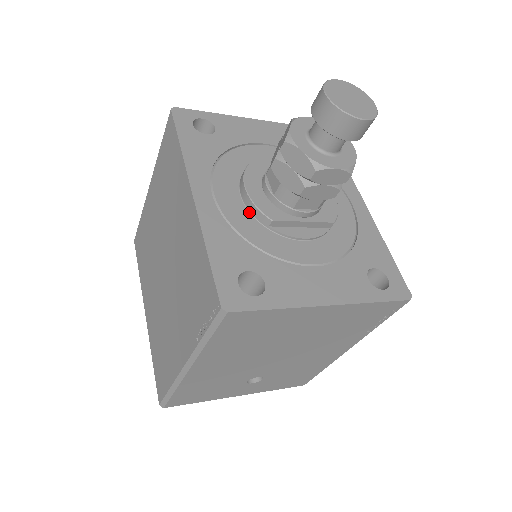
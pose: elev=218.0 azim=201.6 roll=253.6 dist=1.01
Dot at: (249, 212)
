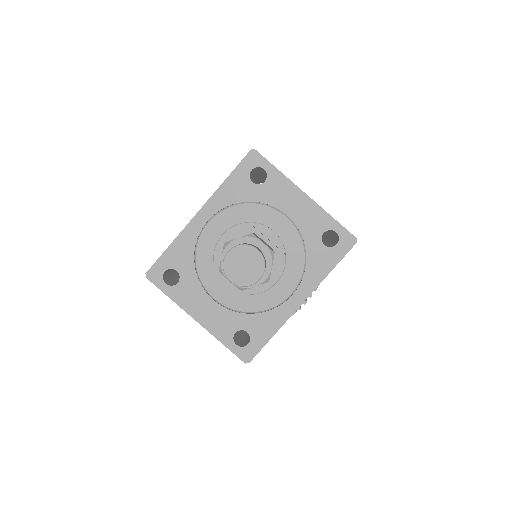
Dot at: occluded
